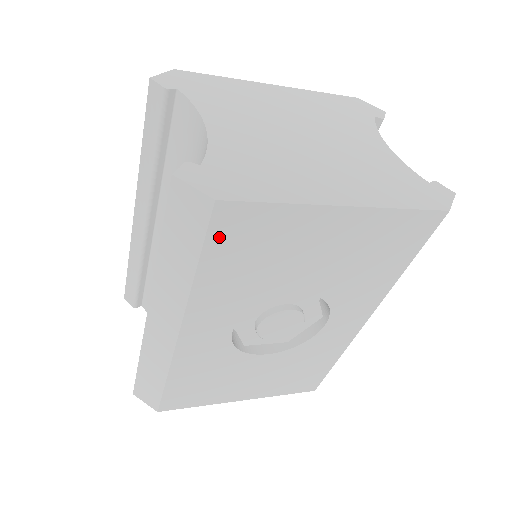
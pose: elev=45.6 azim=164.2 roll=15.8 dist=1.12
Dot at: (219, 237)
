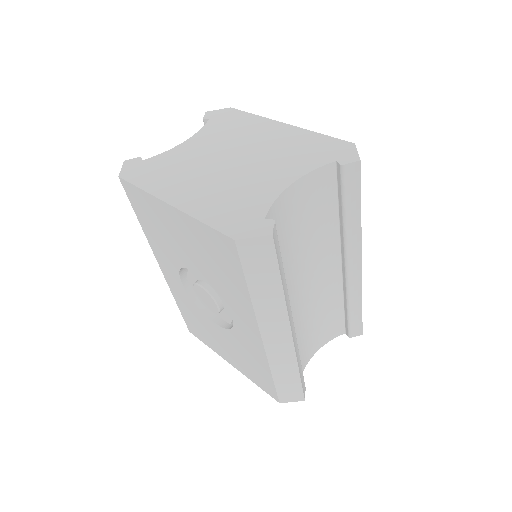
Dot at: (134, 202)
